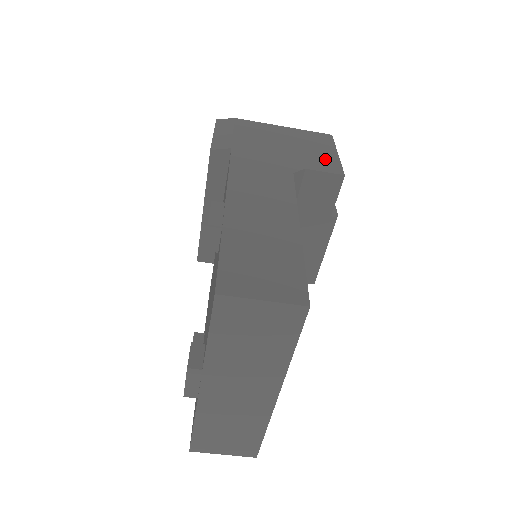
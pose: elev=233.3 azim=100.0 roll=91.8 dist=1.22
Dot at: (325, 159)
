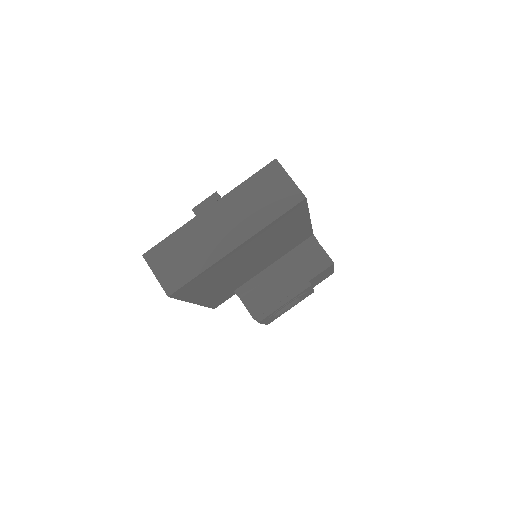
Dot at: occluded
